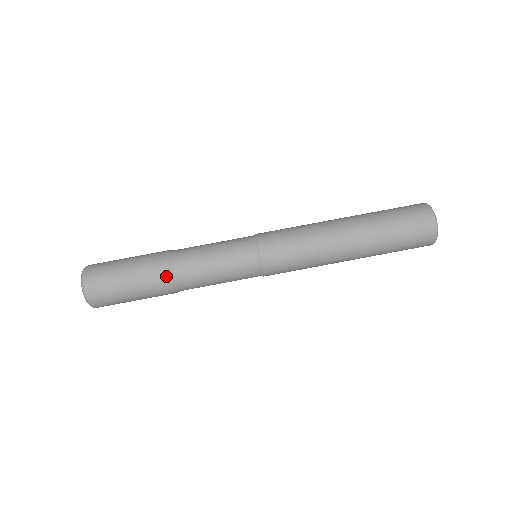
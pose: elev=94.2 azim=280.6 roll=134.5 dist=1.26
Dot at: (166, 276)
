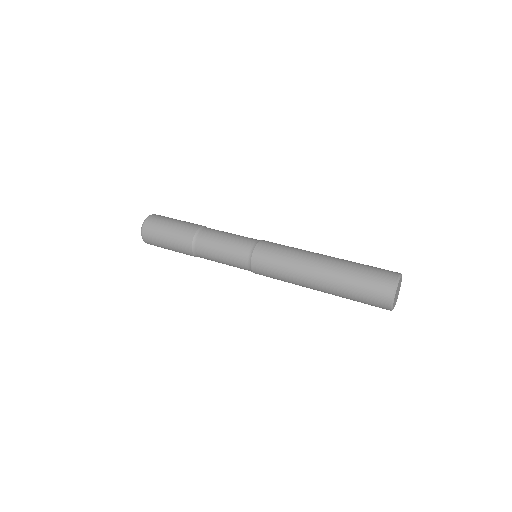
Dot at: occluded
